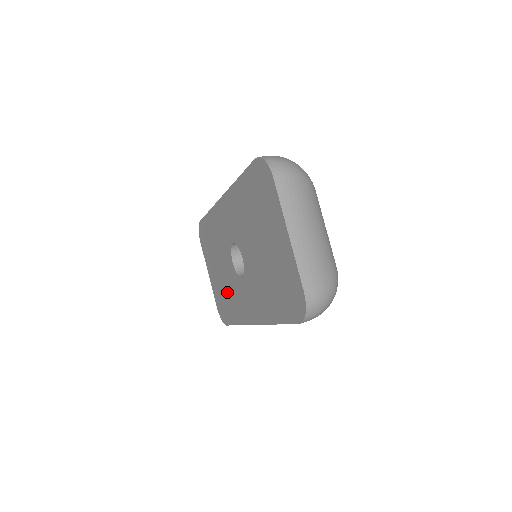
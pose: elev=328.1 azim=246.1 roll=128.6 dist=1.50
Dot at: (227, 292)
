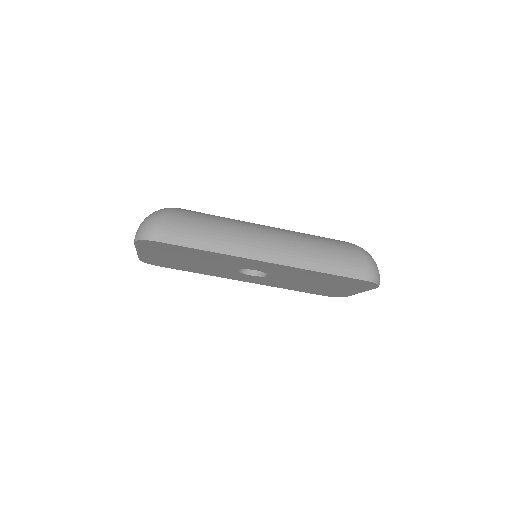
Dot at: (195, 267)
